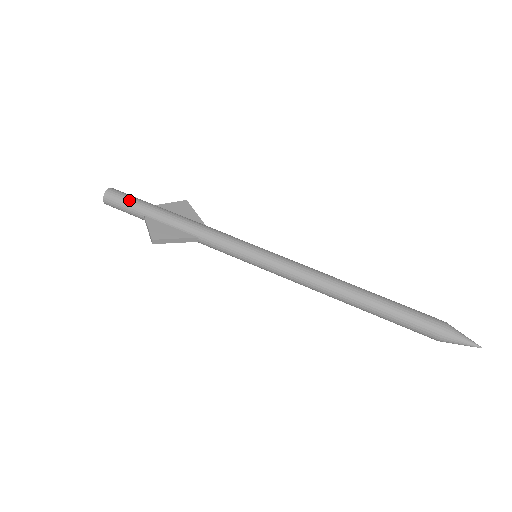
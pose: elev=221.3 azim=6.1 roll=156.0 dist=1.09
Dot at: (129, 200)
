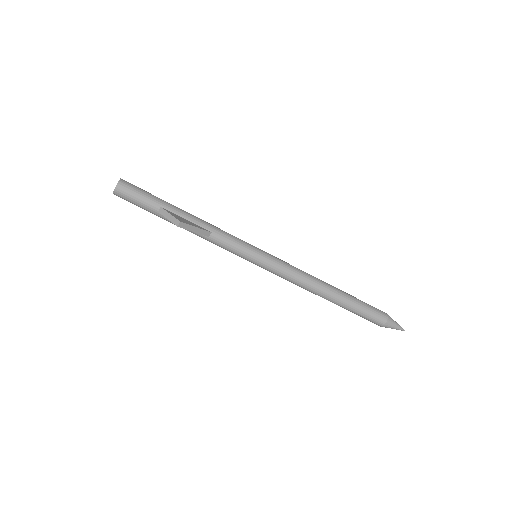
Dot at: (145, 191)
